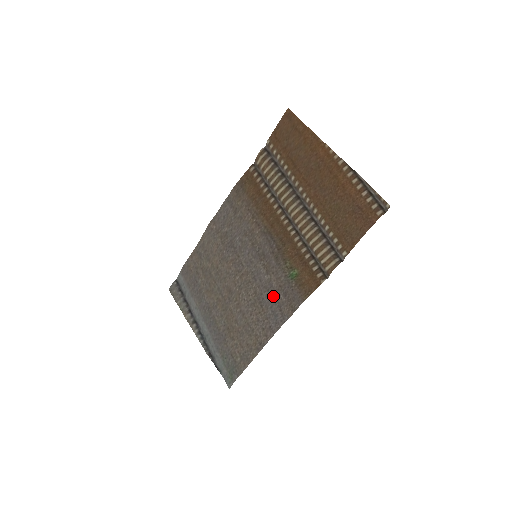
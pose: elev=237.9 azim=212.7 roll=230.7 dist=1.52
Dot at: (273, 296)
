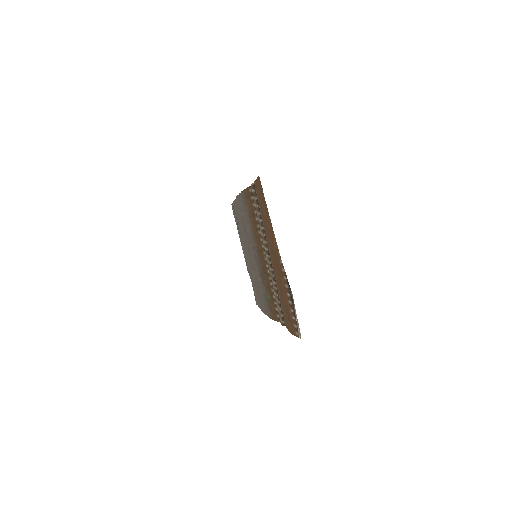
Dot at: (262, 294)
